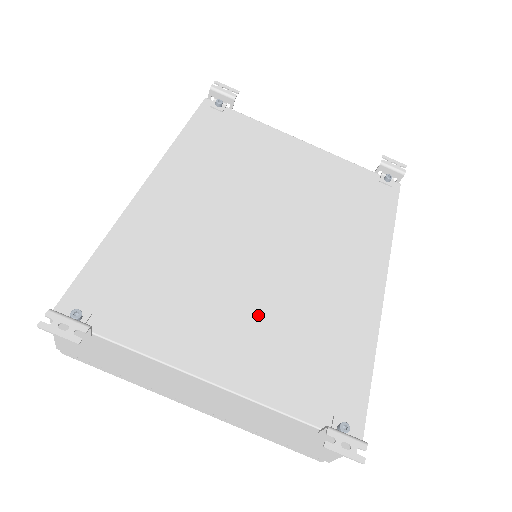
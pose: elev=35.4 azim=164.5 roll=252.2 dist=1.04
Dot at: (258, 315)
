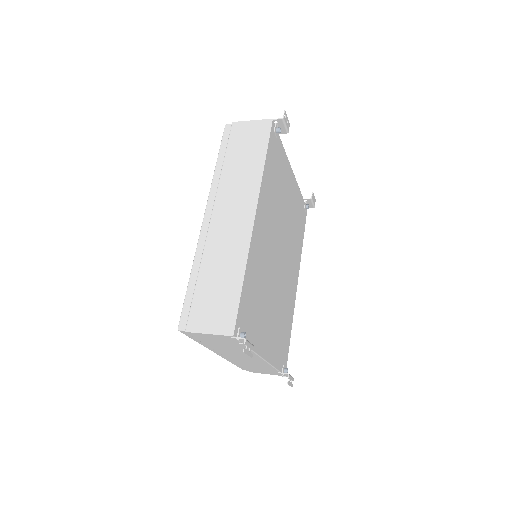
Dot at: (275, 315)
